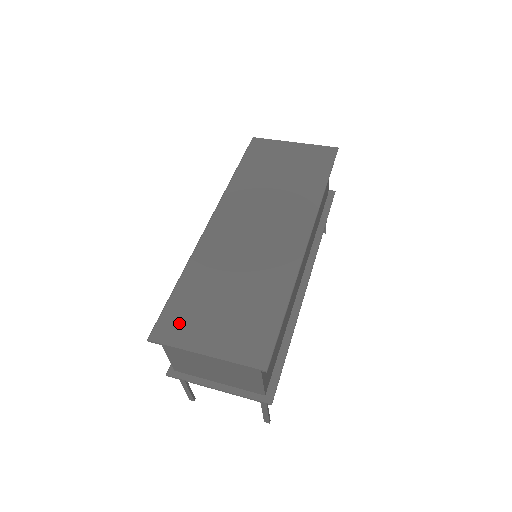
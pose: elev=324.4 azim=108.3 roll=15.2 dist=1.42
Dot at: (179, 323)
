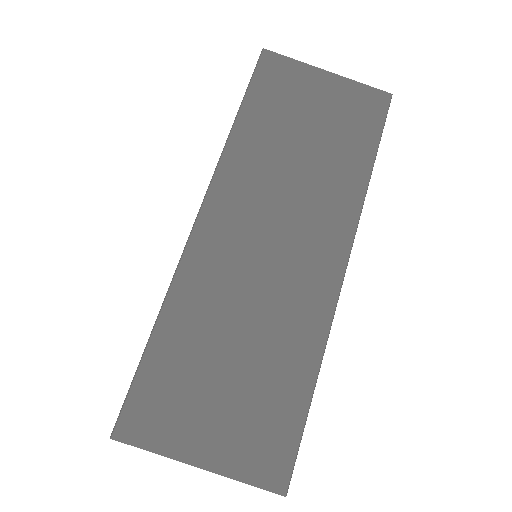
Dot at: (158, 410)
